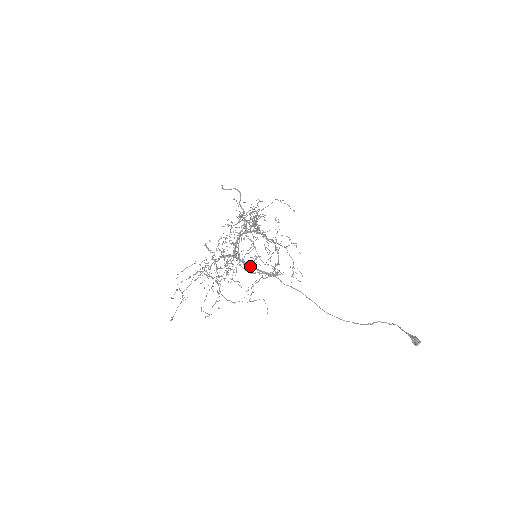
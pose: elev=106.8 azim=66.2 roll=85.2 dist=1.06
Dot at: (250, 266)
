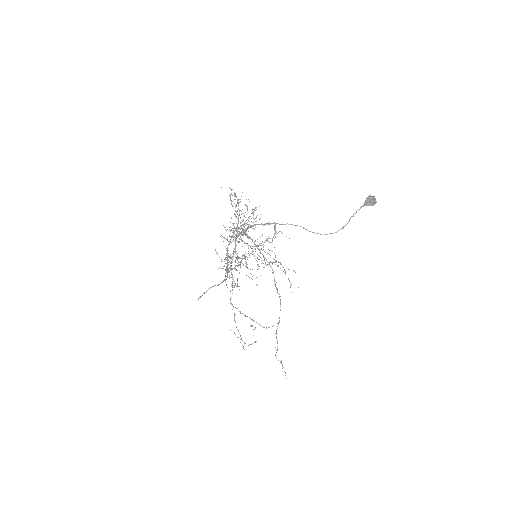
Dot at: occluded
